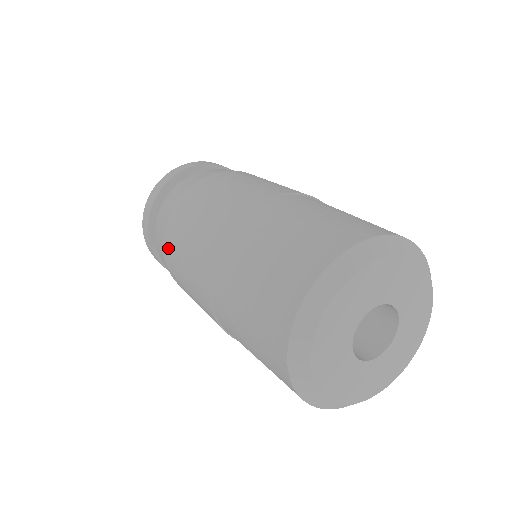
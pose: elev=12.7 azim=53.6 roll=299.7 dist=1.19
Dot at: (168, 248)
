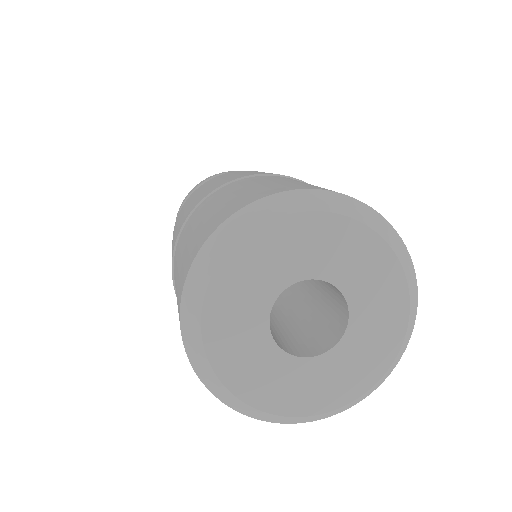
Dot at: (177, 218)
